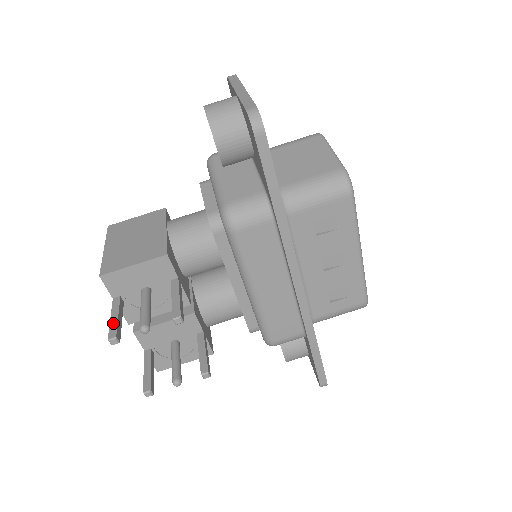
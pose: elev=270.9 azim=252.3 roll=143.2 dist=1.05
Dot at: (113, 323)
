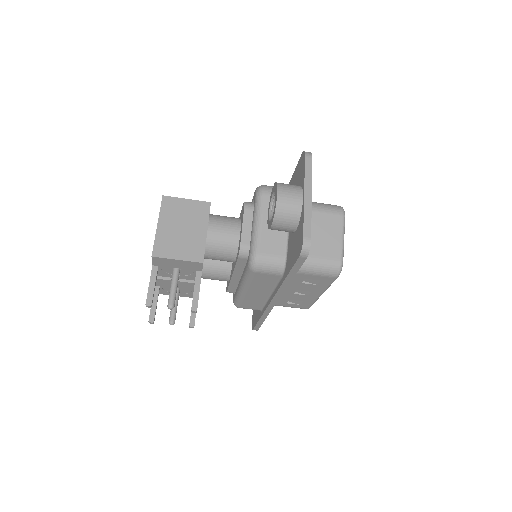
Dot at: (151, 291)
